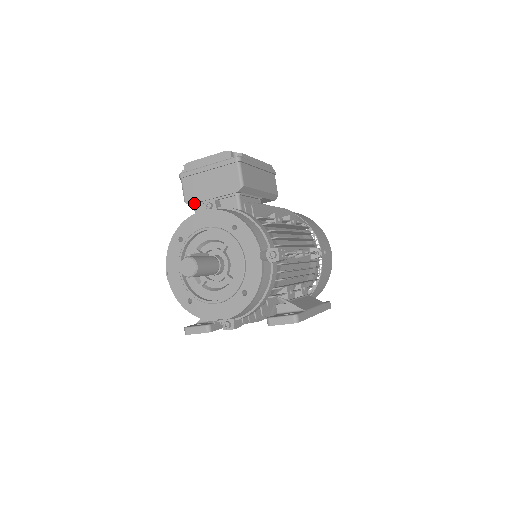
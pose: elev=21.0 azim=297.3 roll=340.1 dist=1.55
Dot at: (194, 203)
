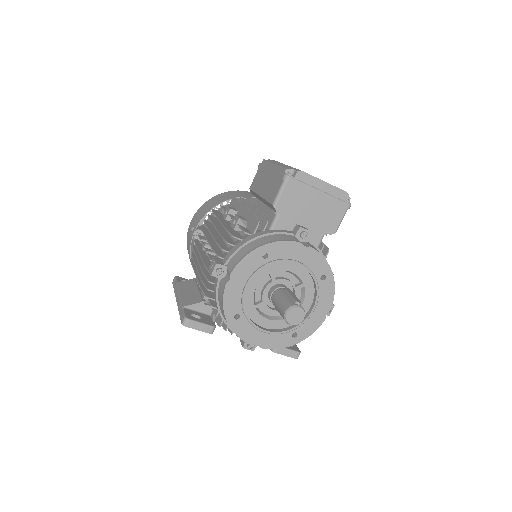
Dot at: (282, 214)
